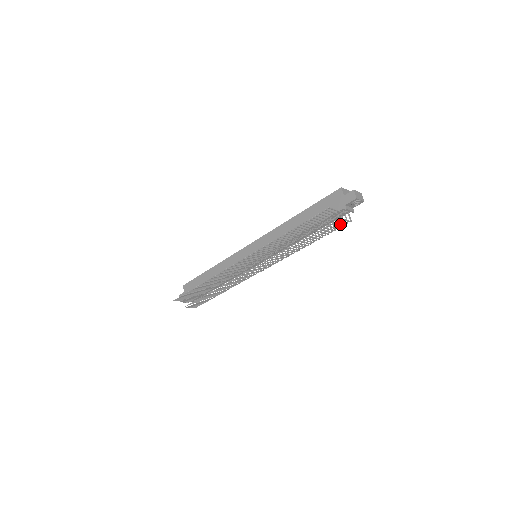
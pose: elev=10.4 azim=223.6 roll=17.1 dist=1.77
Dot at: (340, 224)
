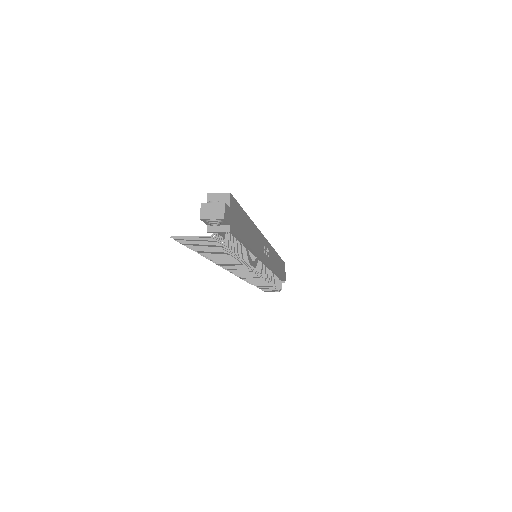
Dot at: (215, 252)
